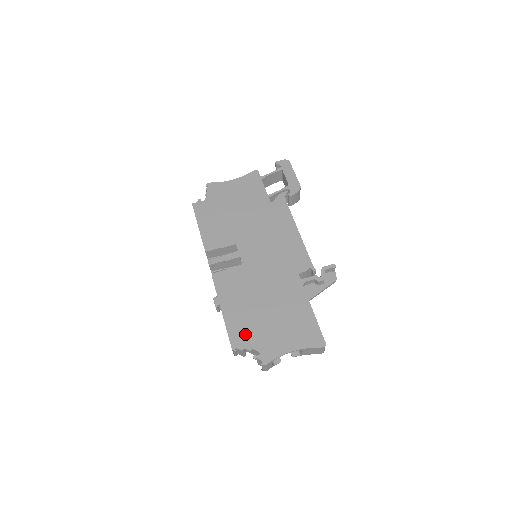
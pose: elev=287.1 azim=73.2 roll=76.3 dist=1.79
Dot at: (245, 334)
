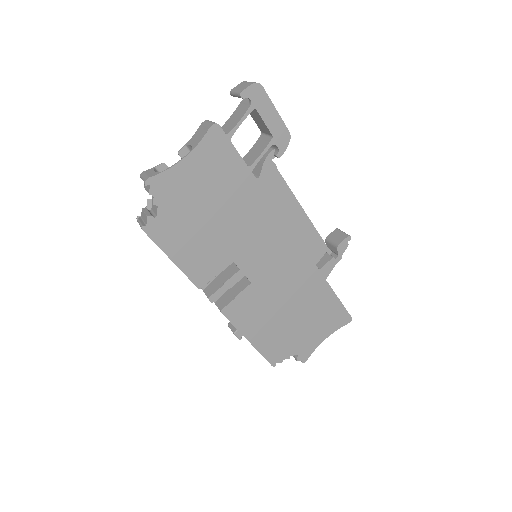
Dot at: (280, 349)
